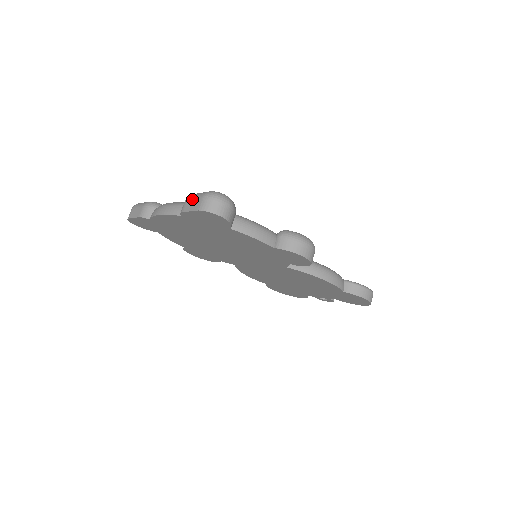
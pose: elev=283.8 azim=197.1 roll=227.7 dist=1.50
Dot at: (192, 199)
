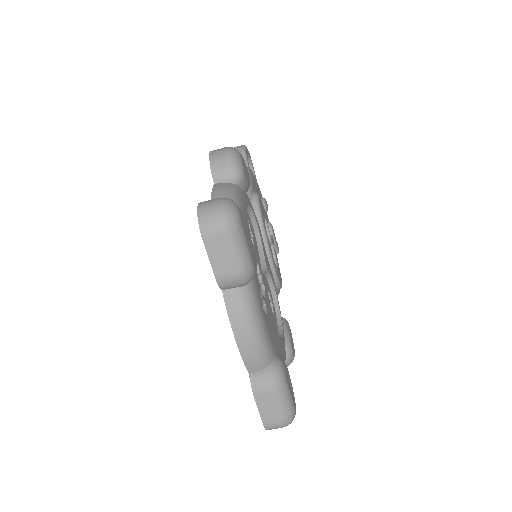
Dot at: (275, 404)
